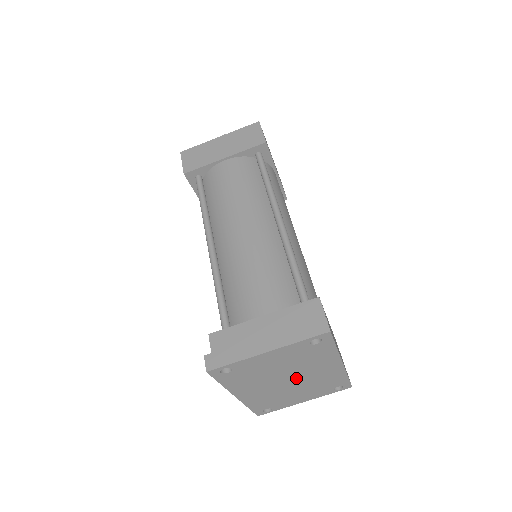
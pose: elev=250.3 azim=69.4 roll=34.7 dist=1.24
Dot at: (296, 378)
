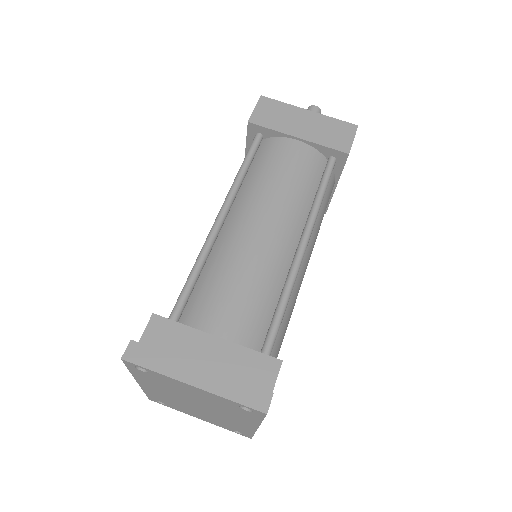
Dot at: (205, 408)
